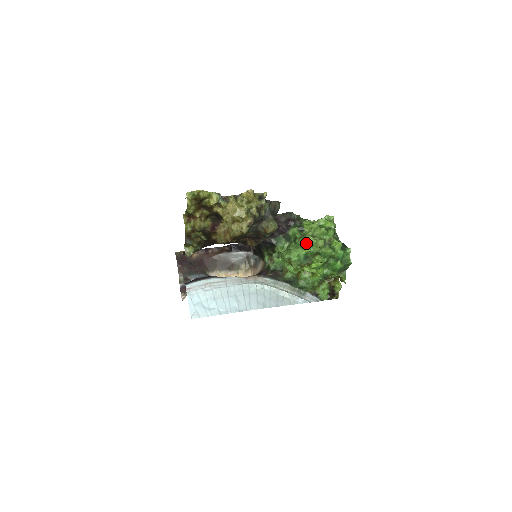
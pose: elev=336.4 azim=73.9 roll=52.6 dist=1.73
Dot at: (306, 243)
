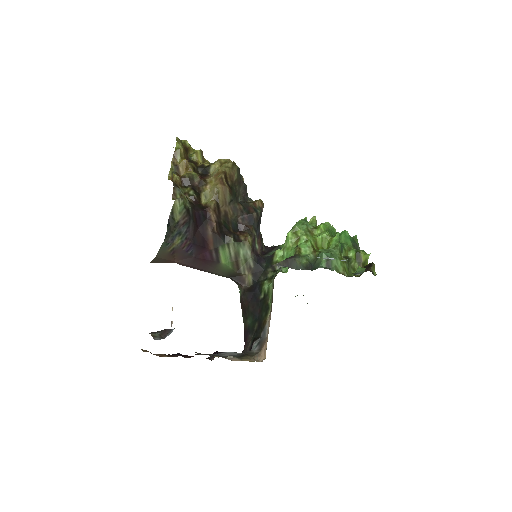
Dot at: occluded
